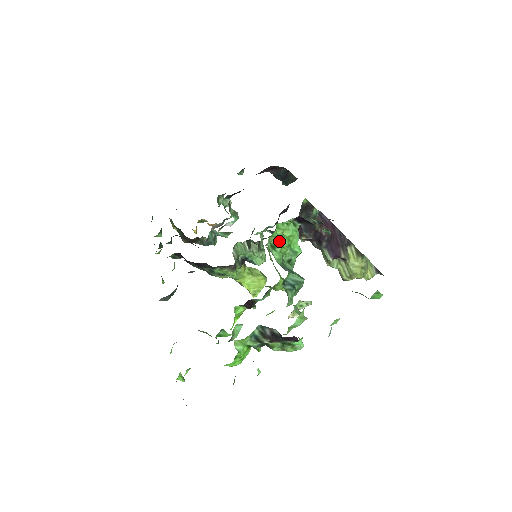
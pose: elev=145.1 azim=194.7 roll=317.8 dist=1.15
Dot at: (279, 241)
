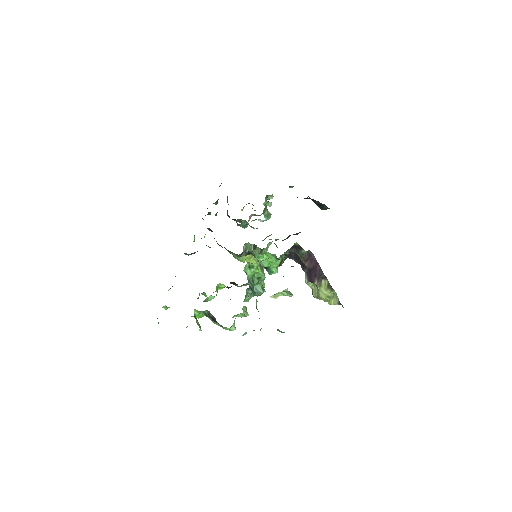
Dot at: (256, 265)
